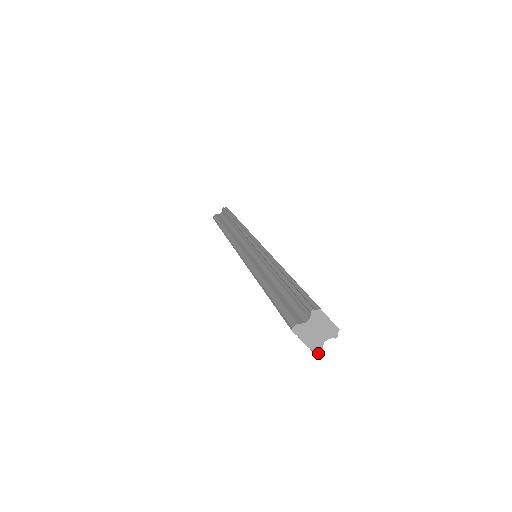
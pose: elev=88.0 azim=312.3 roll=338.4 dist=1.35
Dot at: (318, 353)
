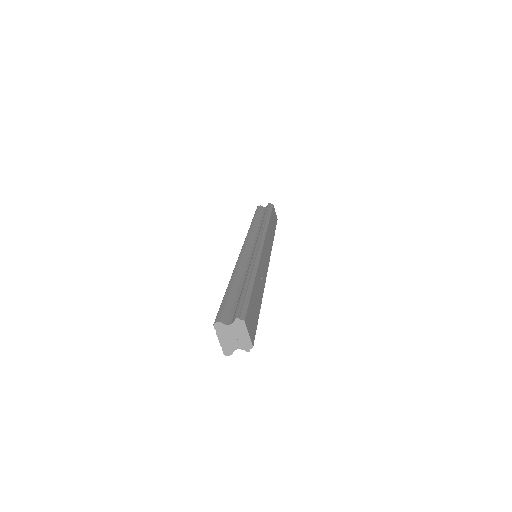
Dot at: (227, 355)
